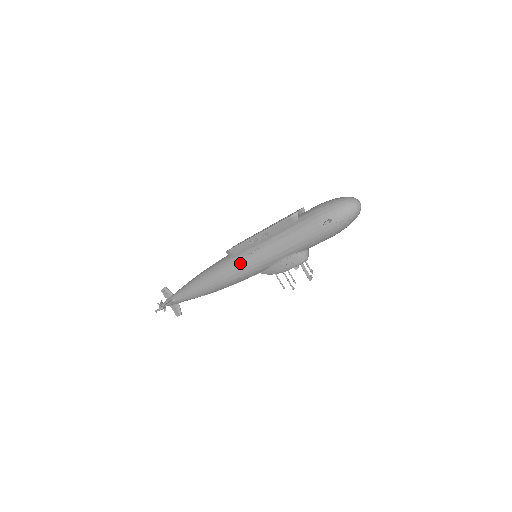
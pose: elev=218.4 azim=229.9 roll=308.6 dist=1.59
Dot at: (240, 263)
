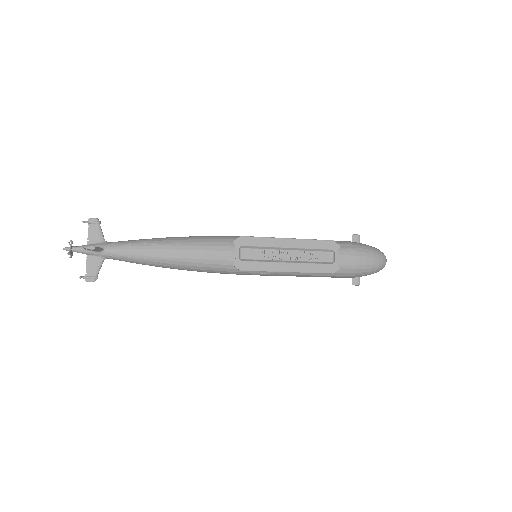
Dot at: (243, 274)
